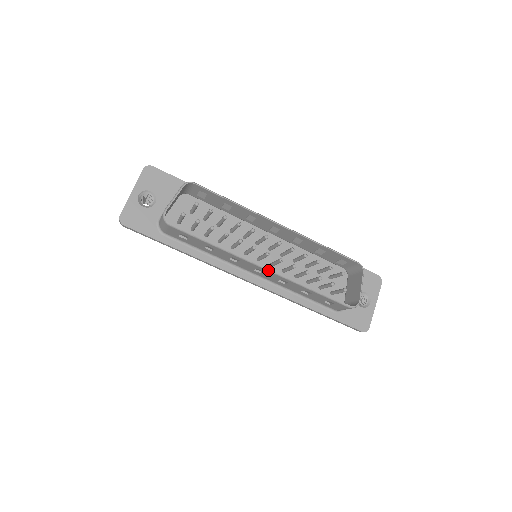
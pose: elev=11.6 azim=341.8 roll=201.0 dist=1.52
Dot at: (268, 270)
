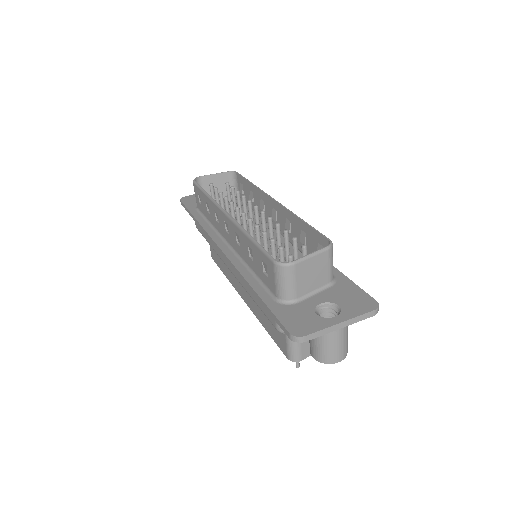
Dot at: (227, 215)
